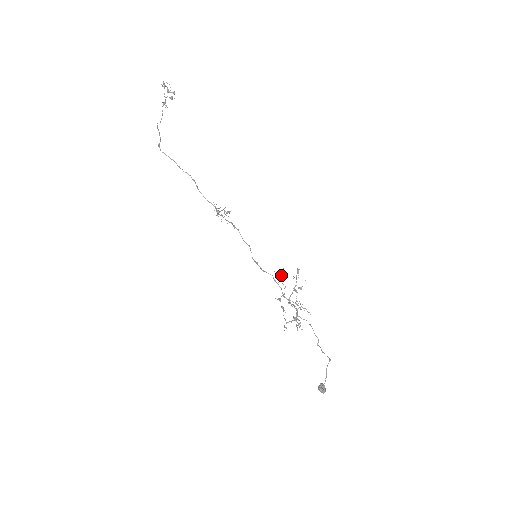
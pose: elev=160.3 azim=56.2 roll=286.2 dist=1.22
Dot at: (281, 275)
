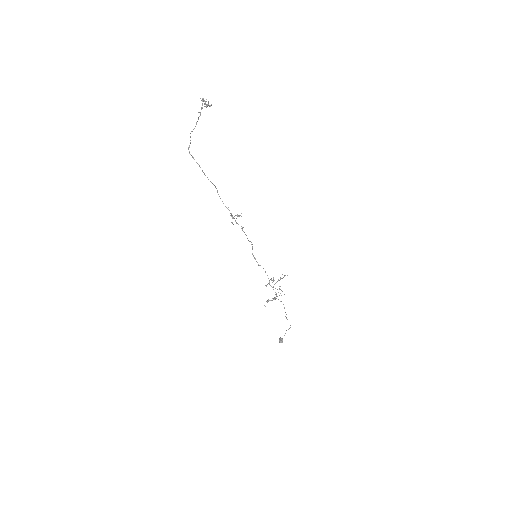
Dot at: occluded
